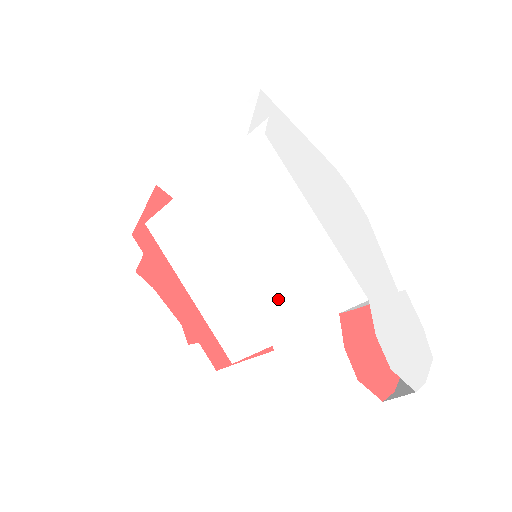
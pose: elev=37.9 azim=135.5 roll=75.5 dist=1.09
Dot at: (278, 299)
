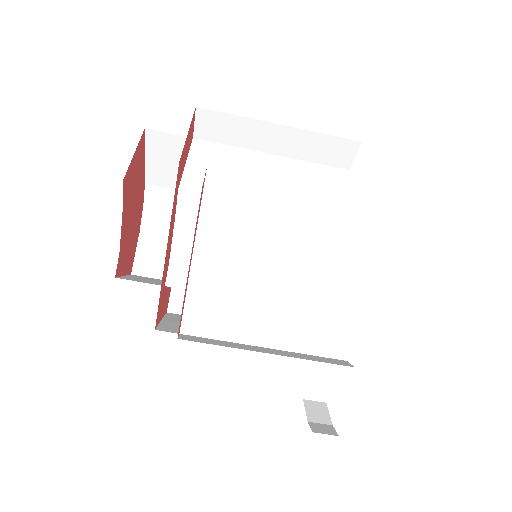
Dot at: (275, 316)
